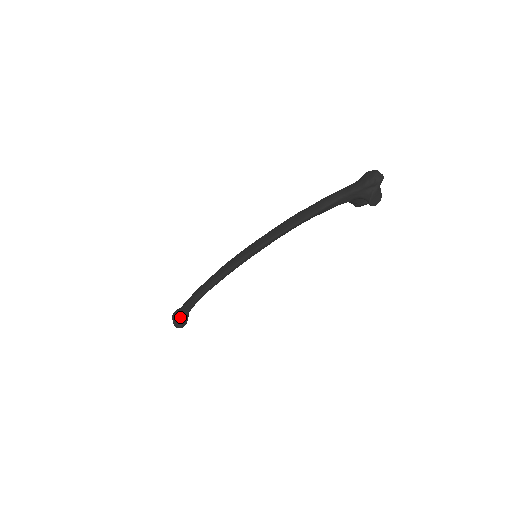
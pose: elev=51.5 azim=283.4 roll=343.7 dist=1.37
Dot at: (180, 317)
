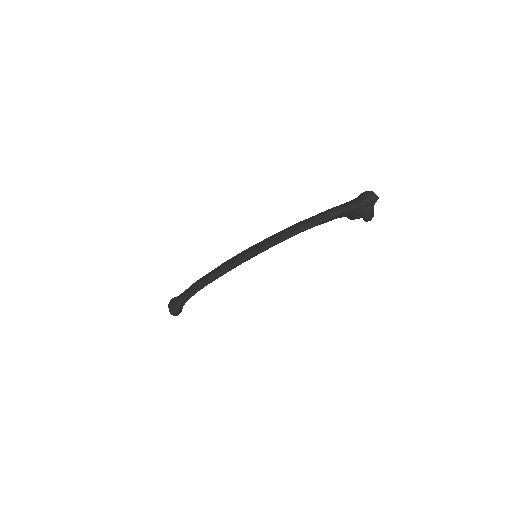
Dot at: (177, 306)
